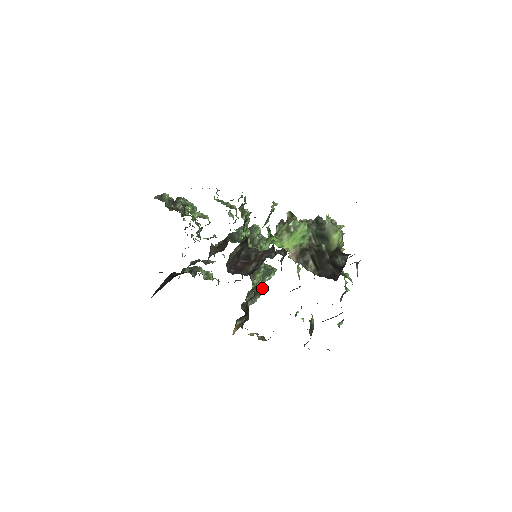
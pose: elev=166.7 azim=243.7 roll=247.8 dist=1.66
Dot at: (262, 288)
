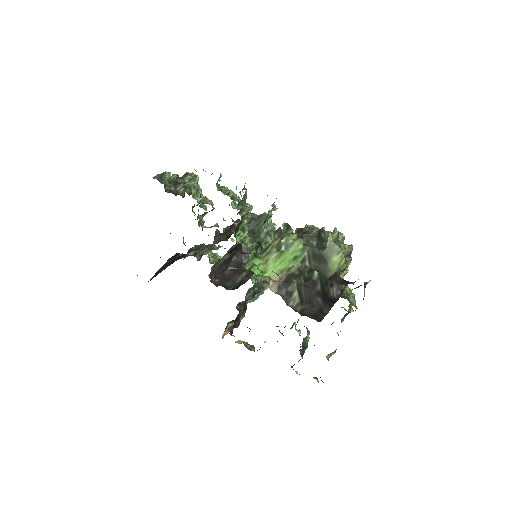
Dot at: (267, 284)
